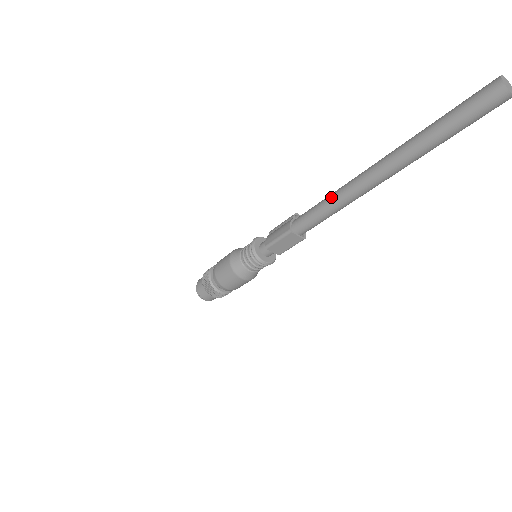
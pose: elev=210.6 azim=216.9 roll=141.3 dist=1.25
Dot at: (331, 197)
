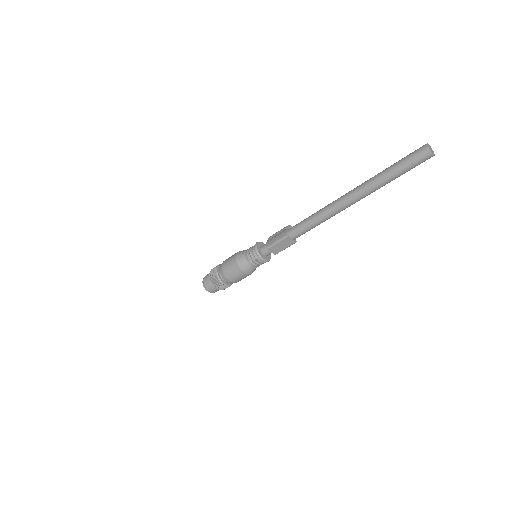
Dot at: (318, 213)
